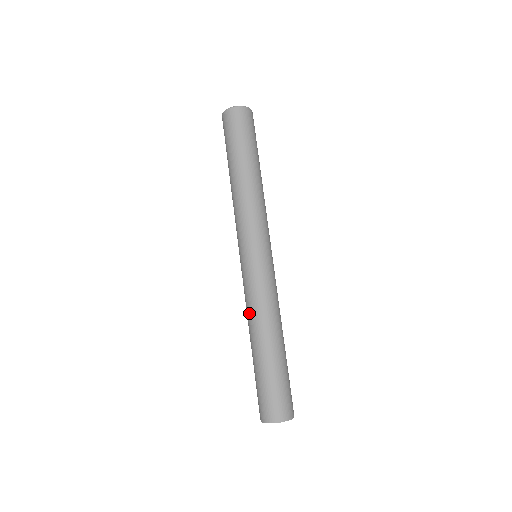
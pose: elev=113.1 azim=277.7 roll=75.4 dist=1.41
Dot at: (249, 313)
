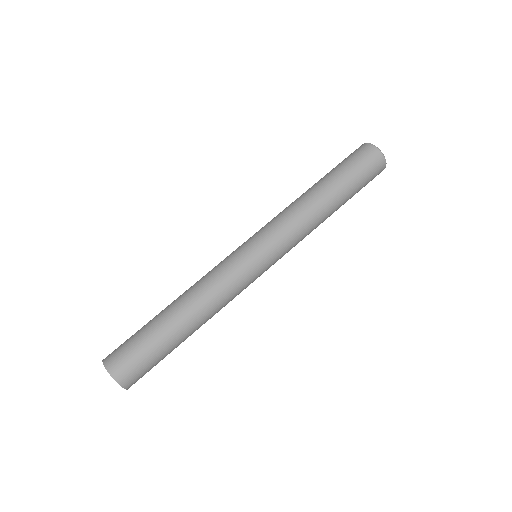
Dot at: (197, 281)
